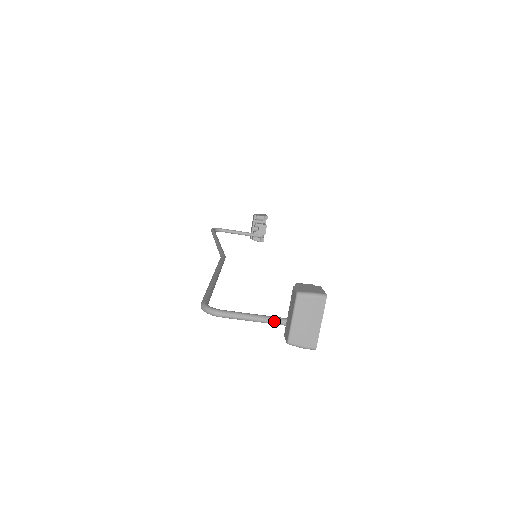
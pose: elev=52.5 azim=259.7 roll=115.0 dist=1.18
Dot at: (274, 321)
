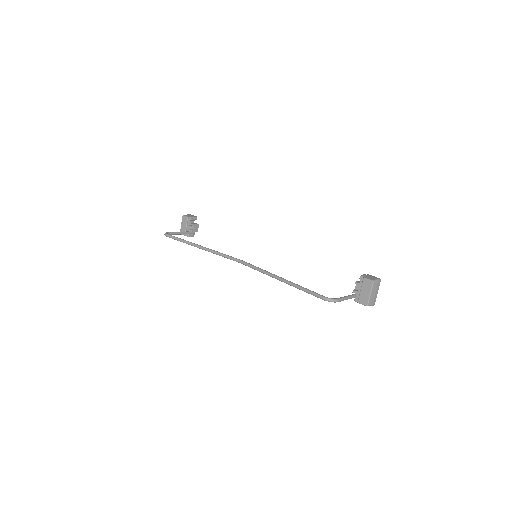
Dot at: (353, 297)
